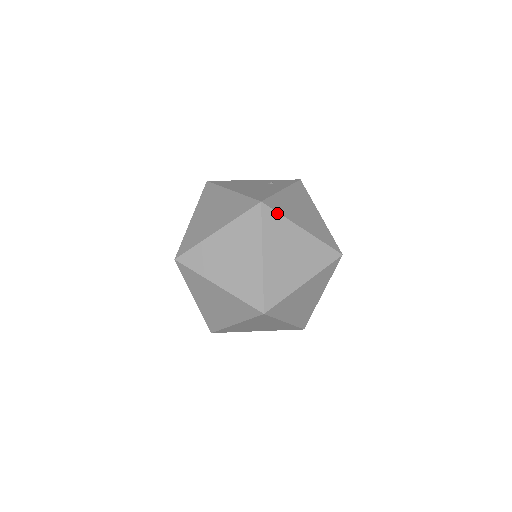
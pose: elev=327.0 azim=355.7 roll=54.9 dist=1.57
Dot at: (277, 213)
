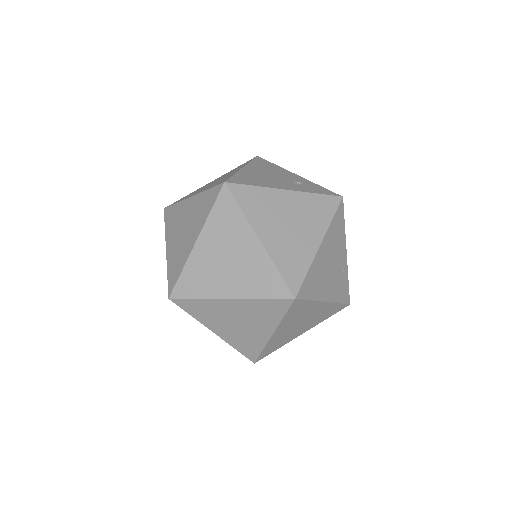
Dot at: (236, 204)
